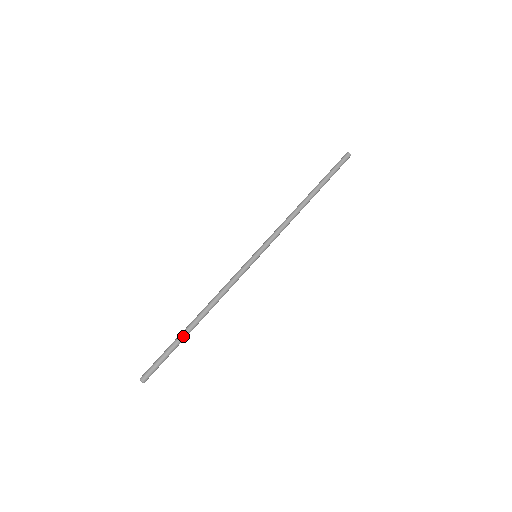
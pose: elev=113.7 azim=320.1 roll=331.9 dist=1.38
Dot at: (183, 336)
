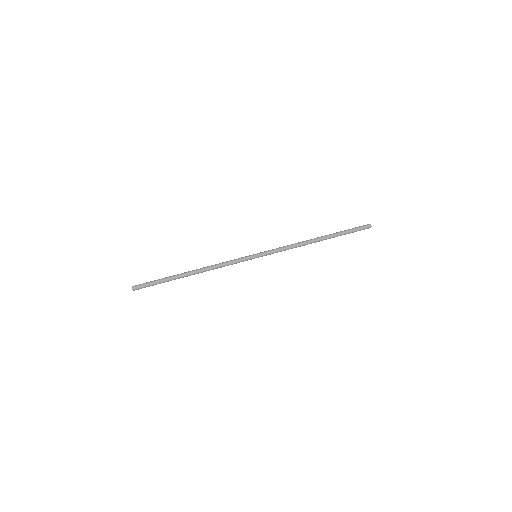
Dot at: (175, 276)
